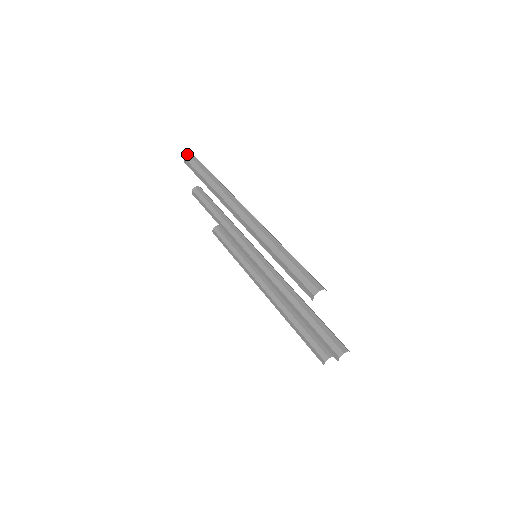
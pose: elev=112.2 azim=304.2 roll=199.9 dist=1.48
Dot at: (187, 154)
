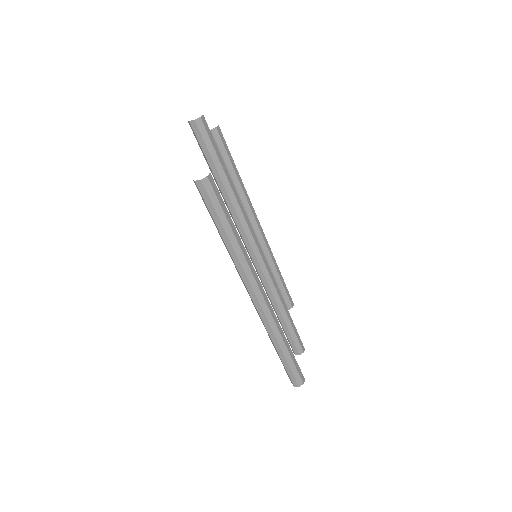
Dot at: (200, 181)
